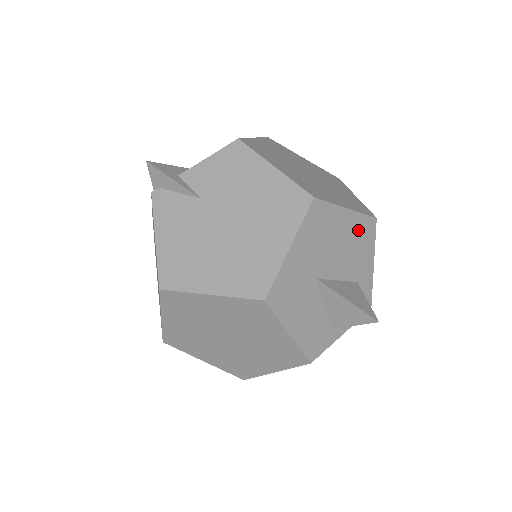
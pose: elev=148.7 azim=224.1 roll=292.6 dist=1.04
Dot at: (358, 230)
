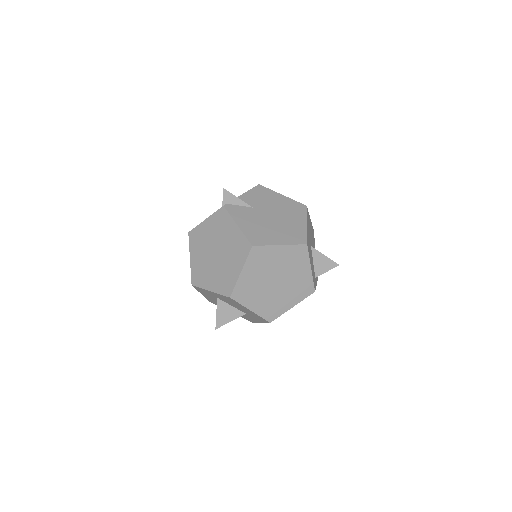
Dot at: (312, 232)
